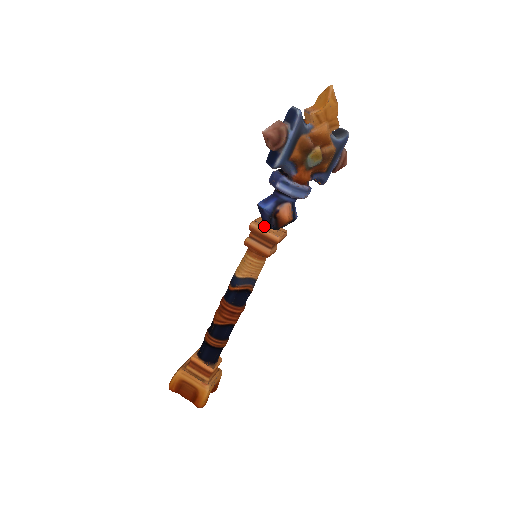
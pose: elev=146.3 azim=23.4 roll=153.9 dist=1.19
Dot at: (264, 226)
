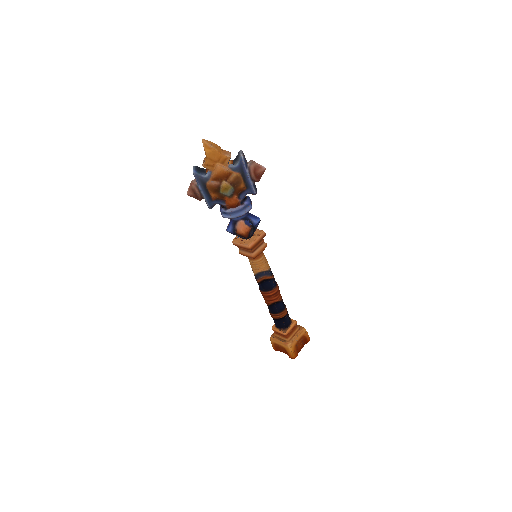
Dot at: (241, 239)
